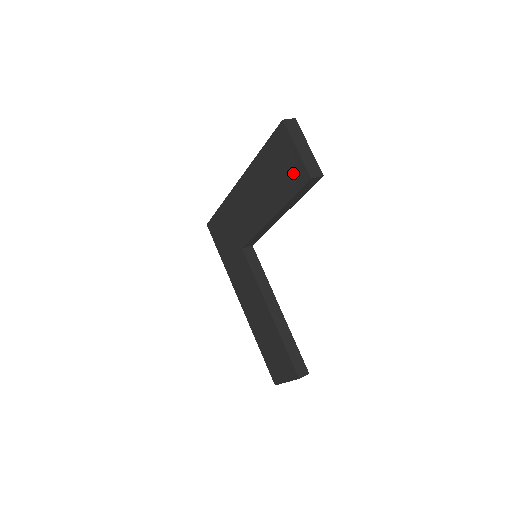
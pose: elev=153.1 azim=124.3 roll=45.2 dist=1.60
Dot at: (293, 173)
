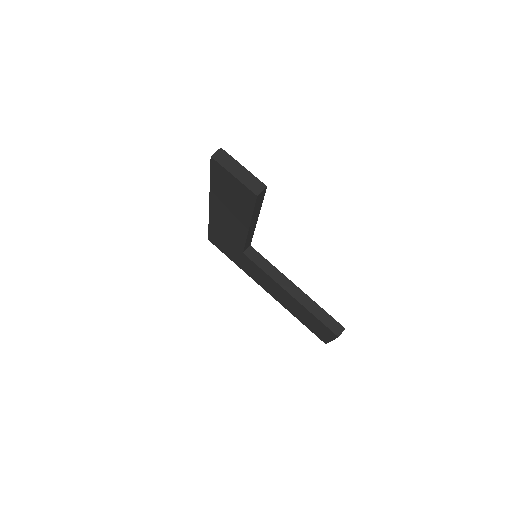
Dot at: (242, 194)
